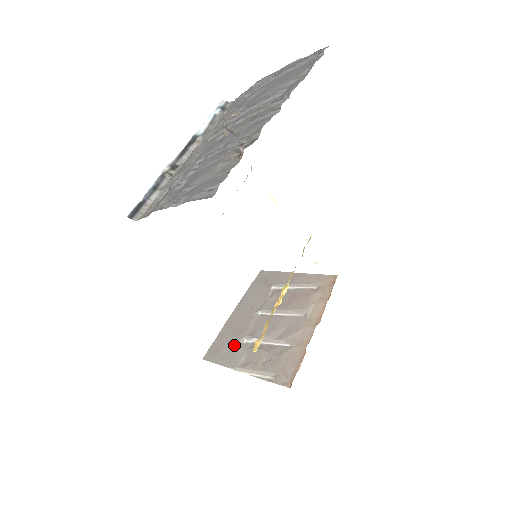
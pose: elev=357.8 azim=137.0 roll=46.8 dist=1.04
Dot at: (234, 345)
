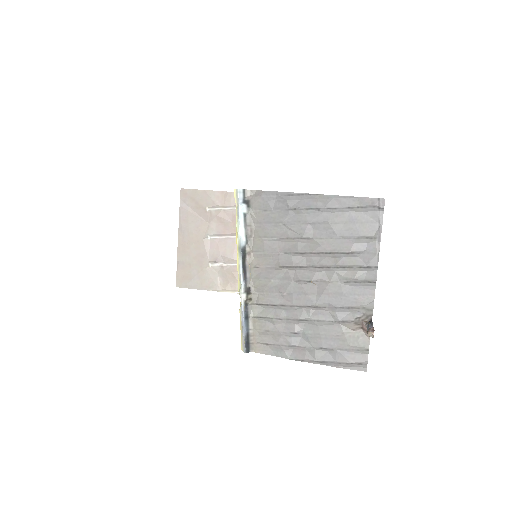
Dot at: (202, 271)
